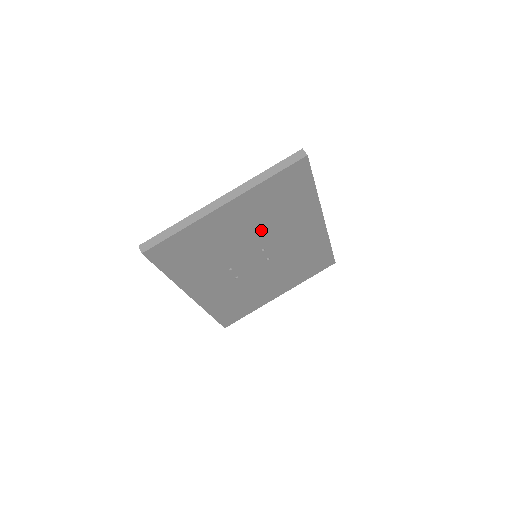
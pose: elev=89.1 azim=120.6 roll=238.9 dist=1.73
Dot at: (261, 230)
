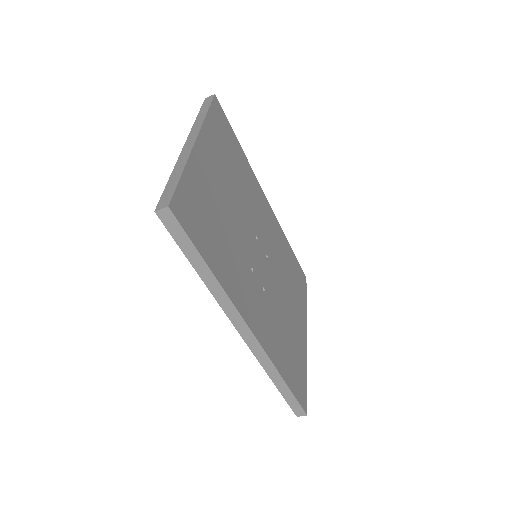
Dot at: (239, 200)
